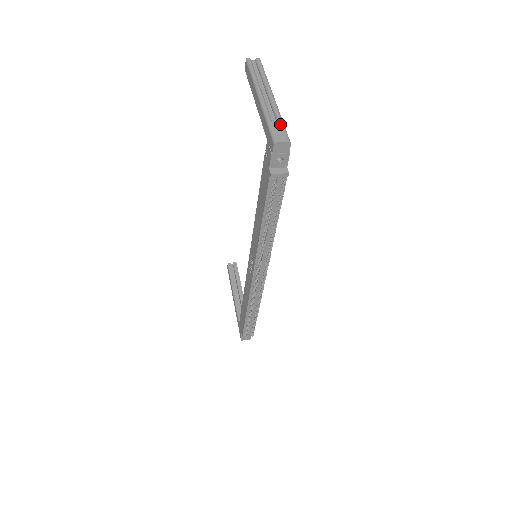
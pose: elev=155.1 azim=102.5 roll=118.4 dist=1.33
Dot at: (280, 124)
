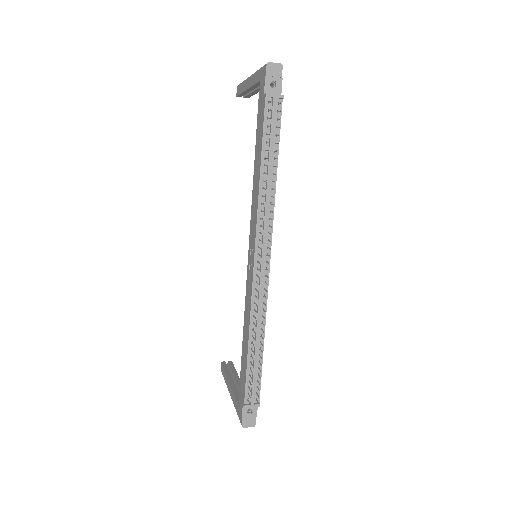
Dot at: occluded
